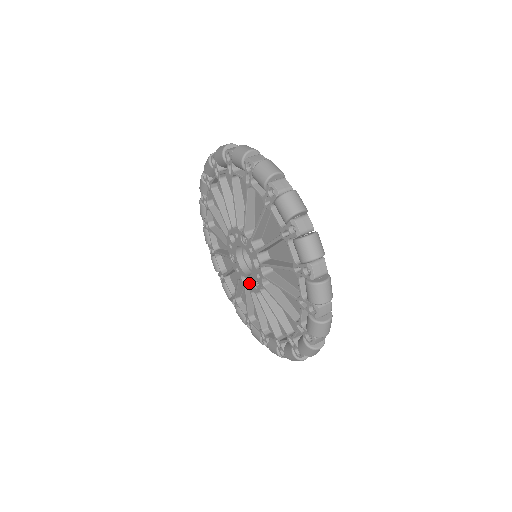
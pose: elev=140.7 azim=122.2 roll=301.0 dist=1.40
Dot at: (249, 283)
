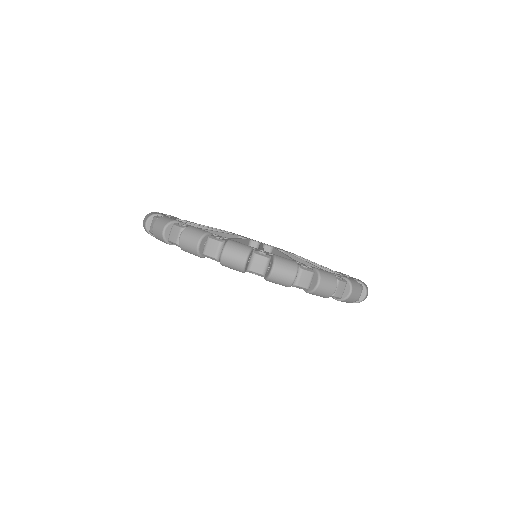
Dot at: occluded
